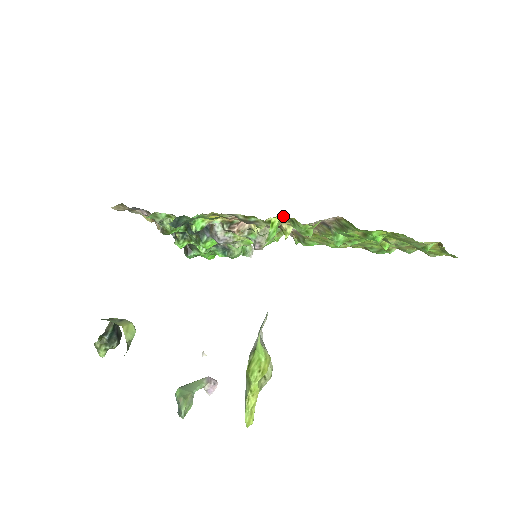
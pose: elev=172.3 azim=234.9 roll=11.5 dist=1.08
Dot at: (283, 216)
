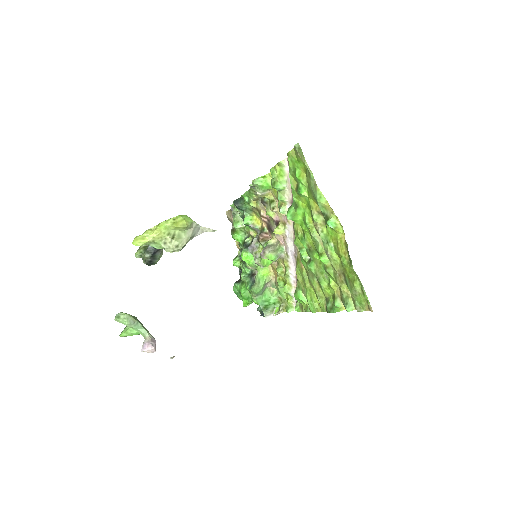
Dot at: occluded
